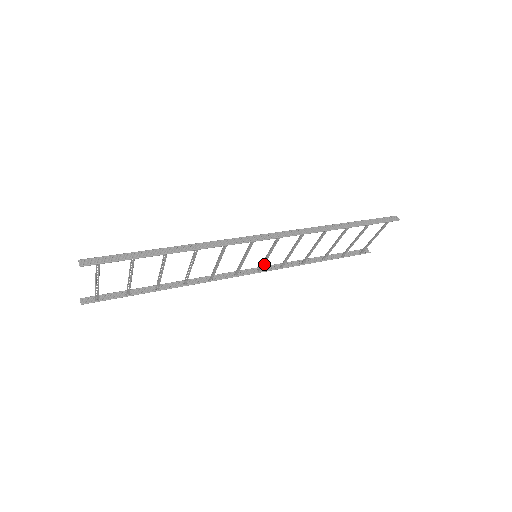
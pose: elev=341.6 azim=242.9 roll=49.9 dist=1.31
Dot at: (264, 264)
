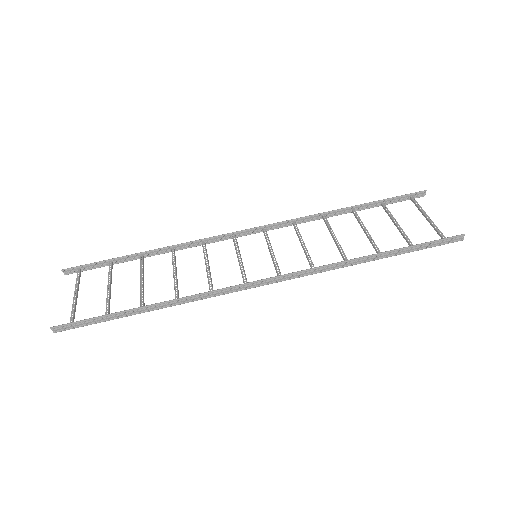
Dot at: (269, 240)
